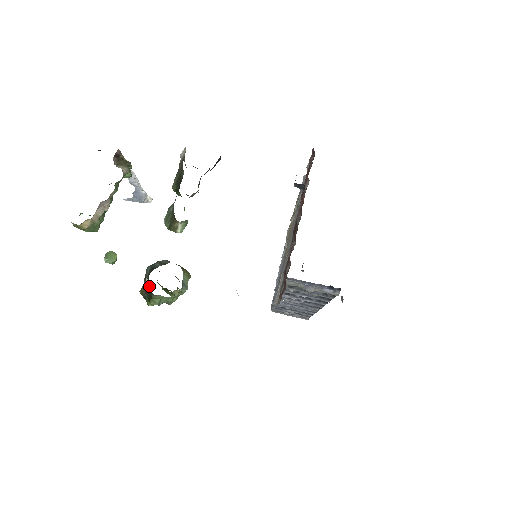
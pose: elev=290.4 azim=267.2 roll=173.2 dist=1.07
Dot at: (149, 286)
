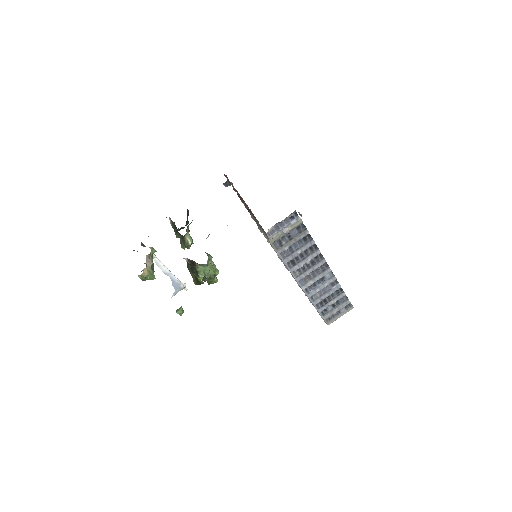
Dot at: (189, 260)
